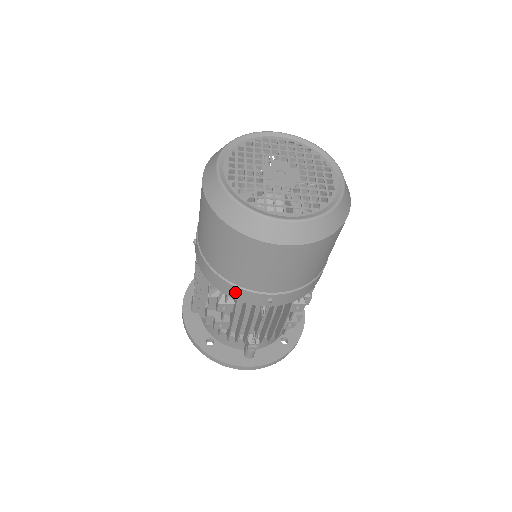
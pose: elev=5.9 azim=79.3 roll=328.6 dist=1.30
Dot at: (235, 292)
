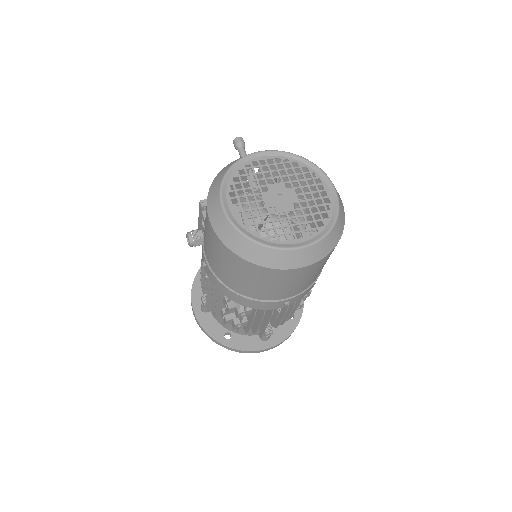
Dot at: (255, 304)
